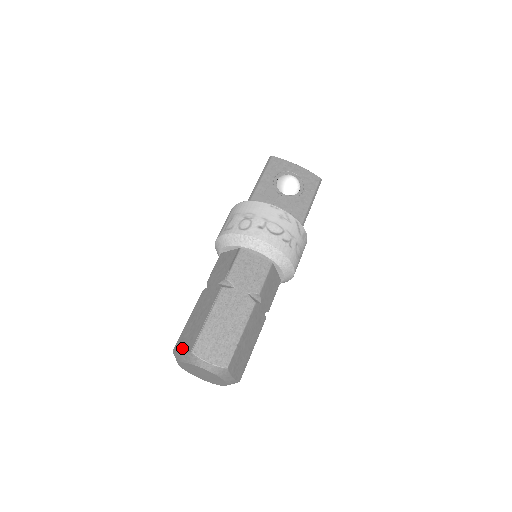
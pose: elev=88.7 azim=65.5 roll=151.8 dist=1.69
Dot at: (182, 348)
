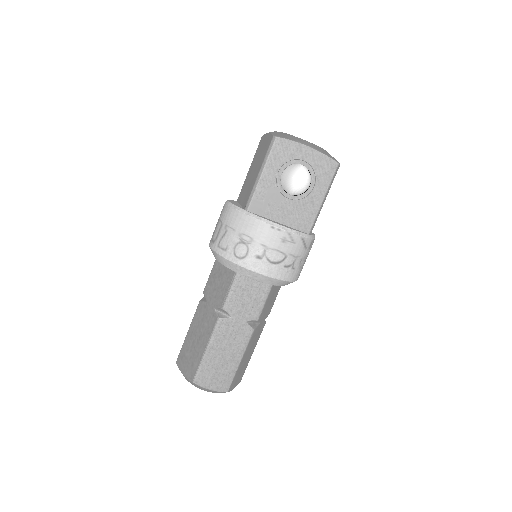
Dot at: (184, 369)
